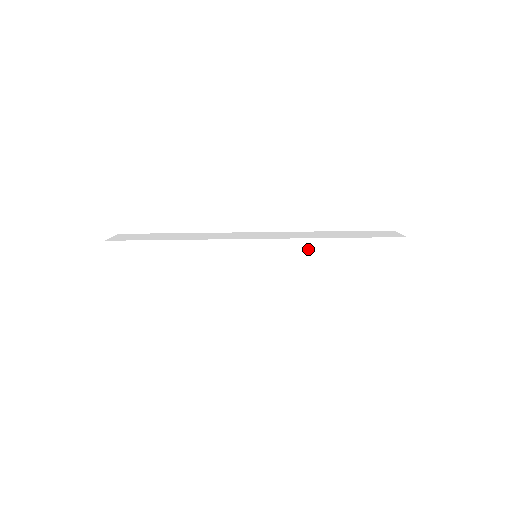
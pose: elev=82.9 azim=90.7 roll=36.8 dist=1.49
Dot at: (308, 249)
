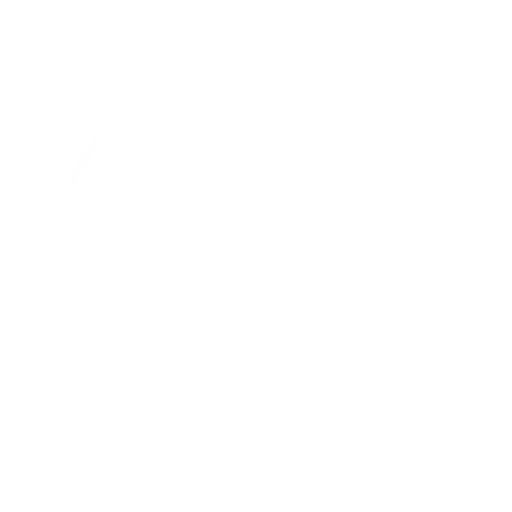
Dot at: (312, 294)
